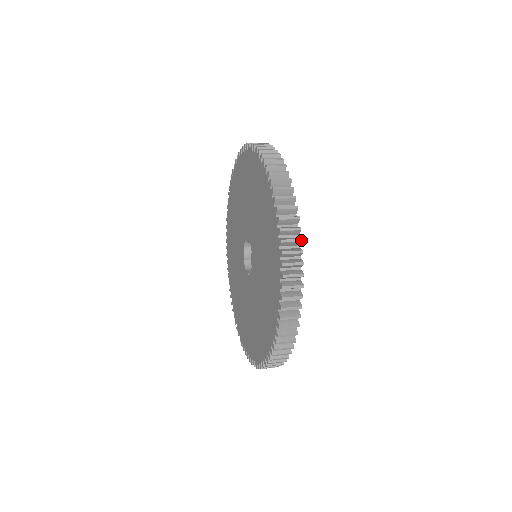
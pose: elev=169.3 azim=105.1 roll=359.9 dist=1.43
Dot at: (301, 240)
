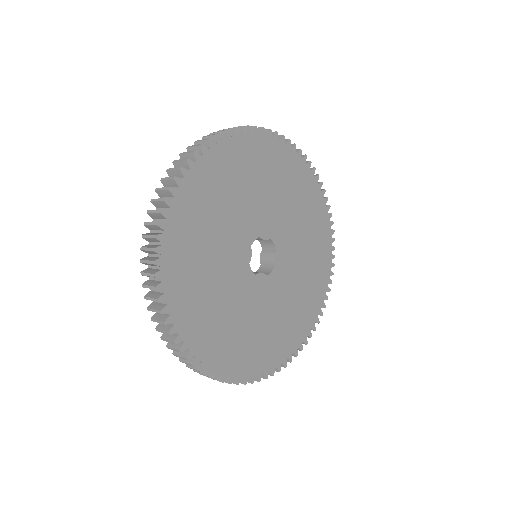
Dot at: (164, 199)
